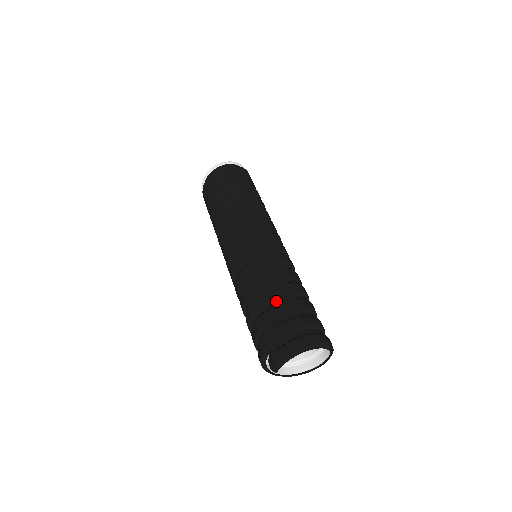
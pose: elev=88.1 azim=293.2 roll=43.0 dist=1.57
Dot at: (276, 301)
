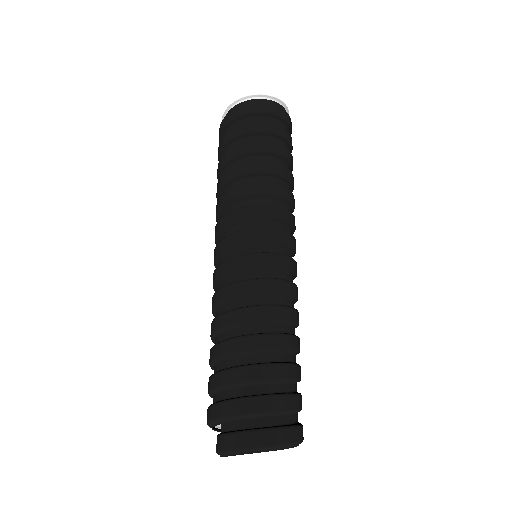
Dot at: (258, 358)
